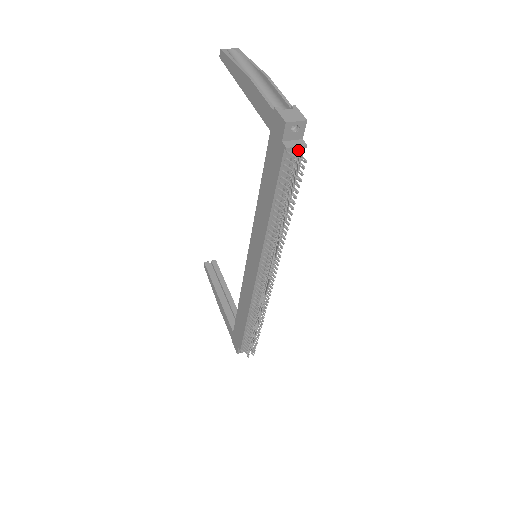
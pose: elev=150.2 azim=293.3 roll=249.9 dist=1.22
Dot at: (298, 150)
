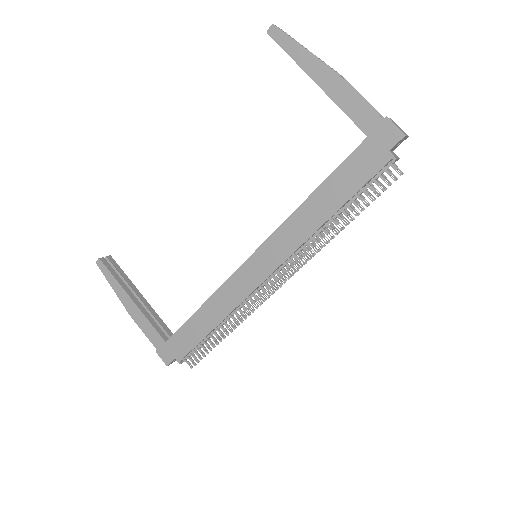
Dot at: (391, 161)
